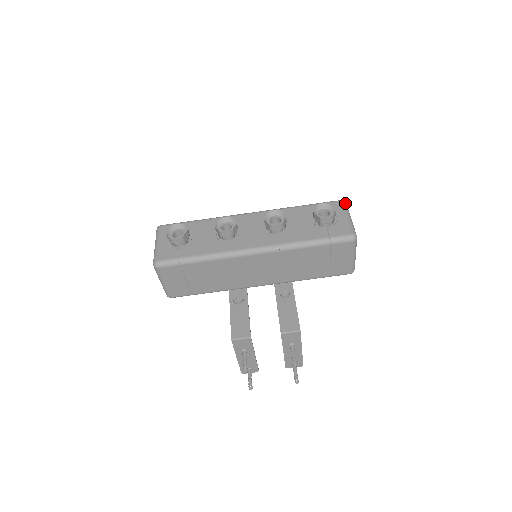
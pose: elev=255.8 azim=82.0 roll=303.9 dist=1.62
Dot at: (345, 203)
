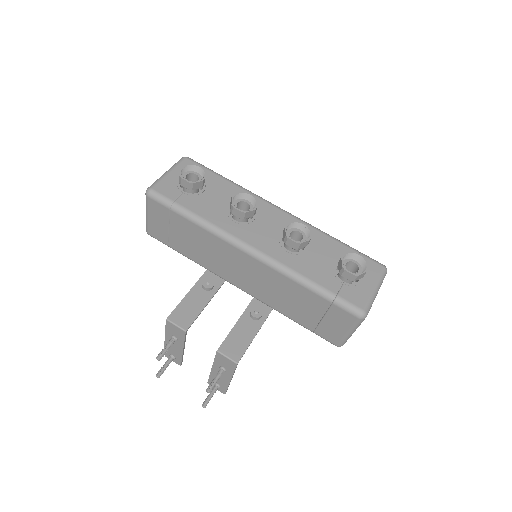
Dot at: (385, 271)
